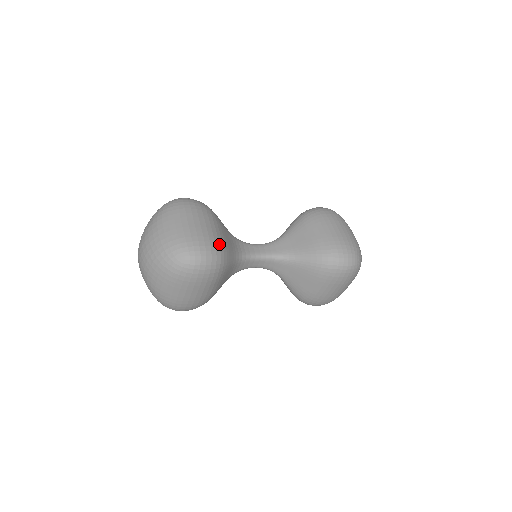
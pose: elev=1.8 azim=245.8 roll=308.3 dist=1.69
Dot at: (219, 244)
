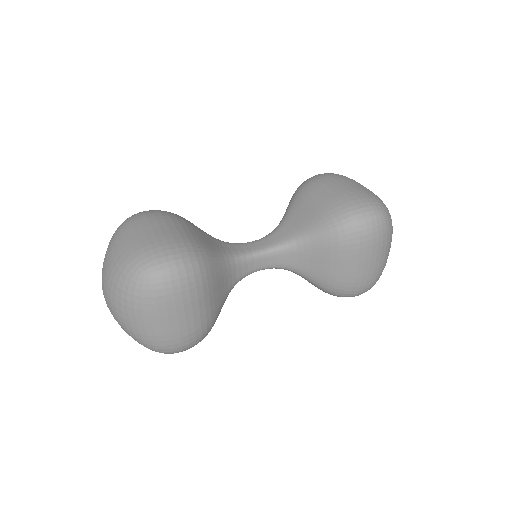
Dot at: (191, 244)
